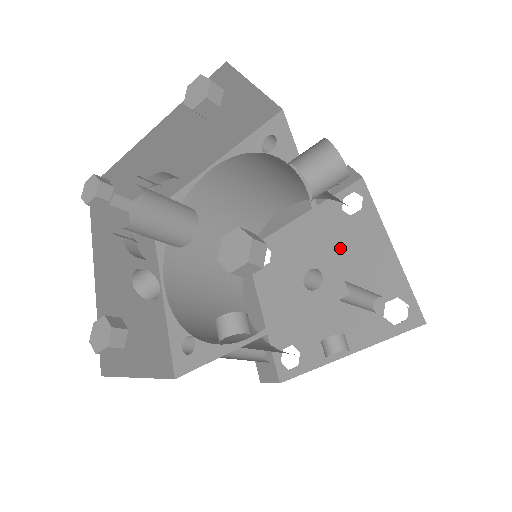
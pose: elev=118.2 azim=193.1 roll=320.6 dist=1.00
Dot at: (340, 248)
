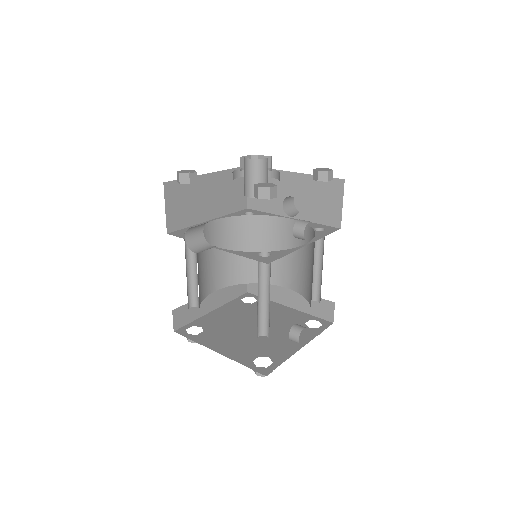
Dot at: occluded
